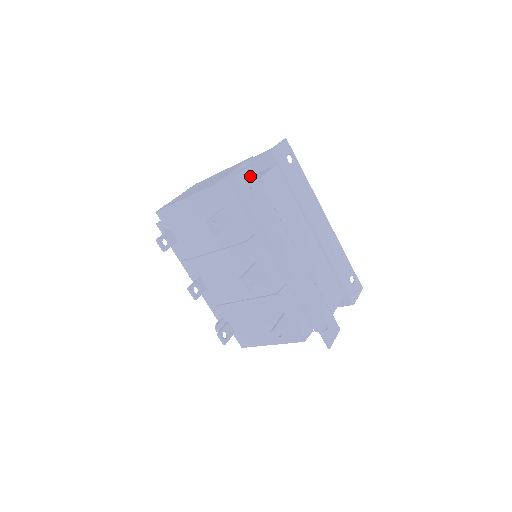
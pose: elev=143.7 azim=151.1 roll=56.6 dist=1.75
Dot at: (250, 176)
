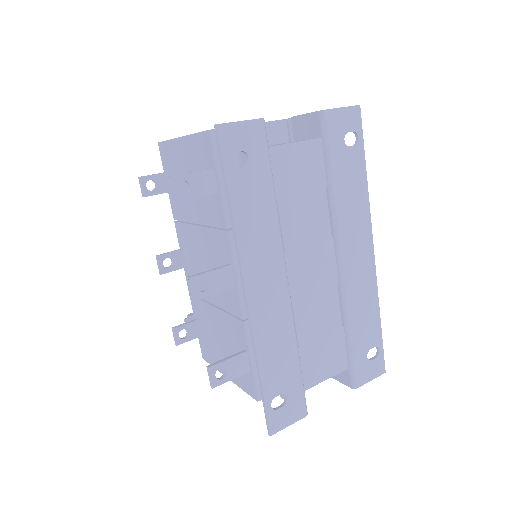
Dot at: (252, 134)
